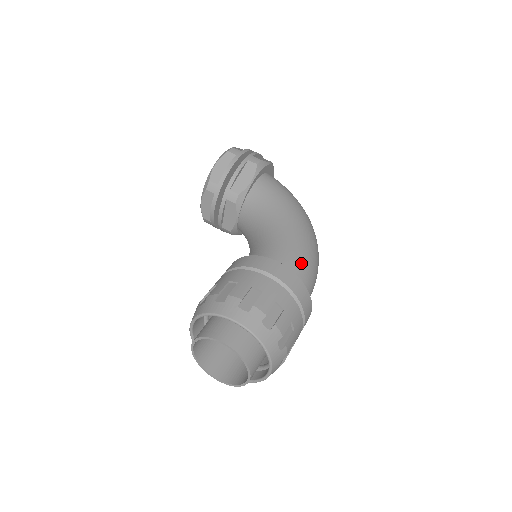
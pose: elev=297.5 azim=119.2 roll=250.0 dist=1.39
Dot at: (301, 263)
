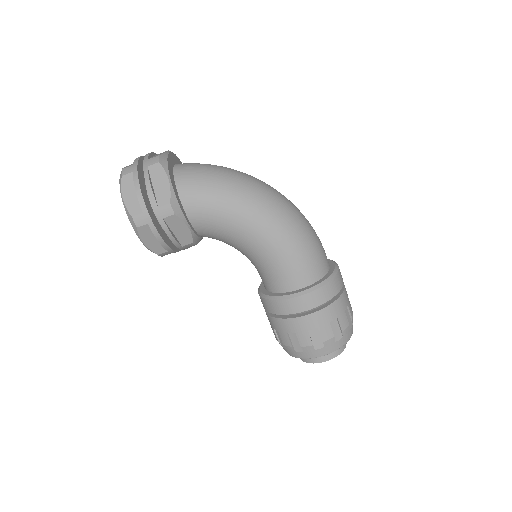
Dot at: (308, 264)
